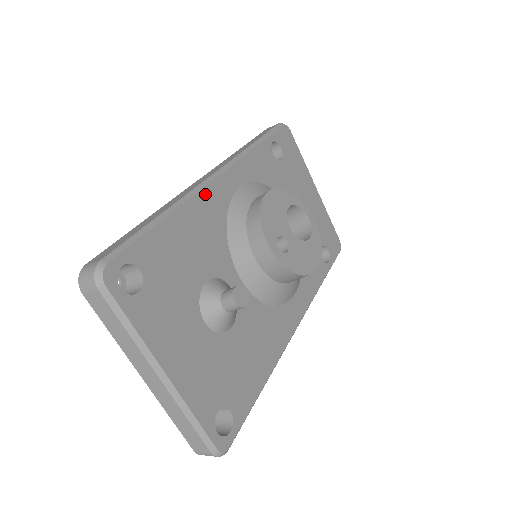
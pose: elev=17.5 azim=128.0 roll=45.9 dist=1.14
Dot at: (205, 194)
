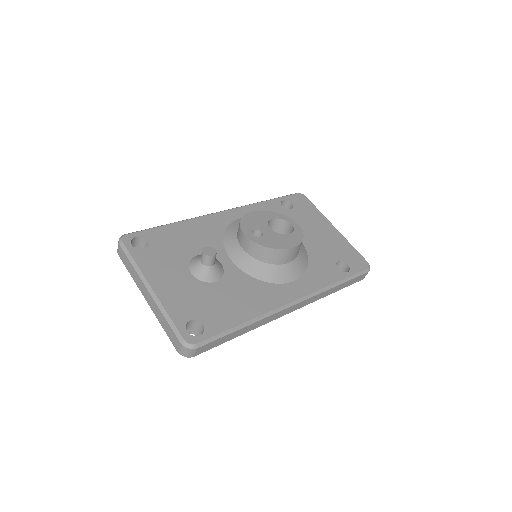
Dot at: (208, 218)
